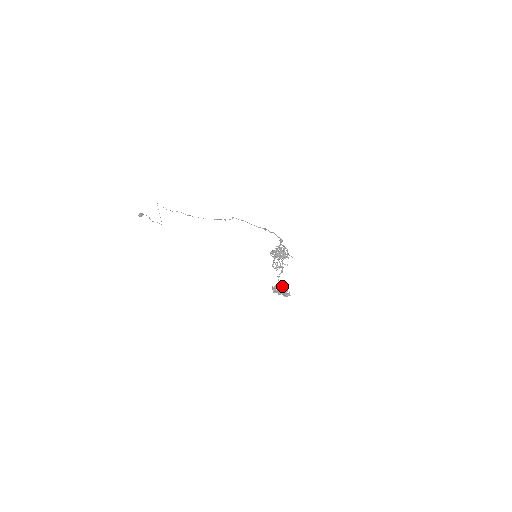
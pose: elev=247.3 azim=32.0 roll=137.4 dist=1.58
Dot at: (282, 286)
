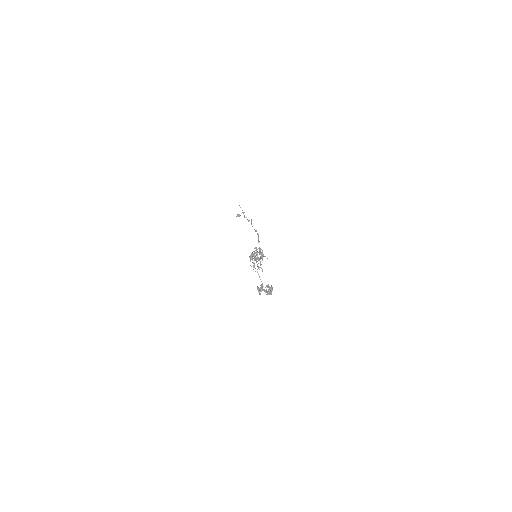
Dot at: (266, 285)
